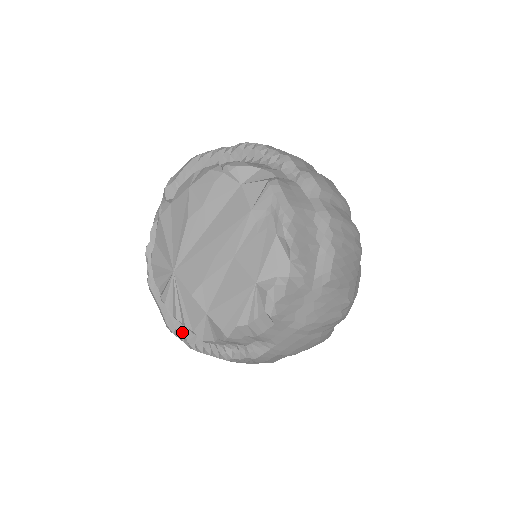
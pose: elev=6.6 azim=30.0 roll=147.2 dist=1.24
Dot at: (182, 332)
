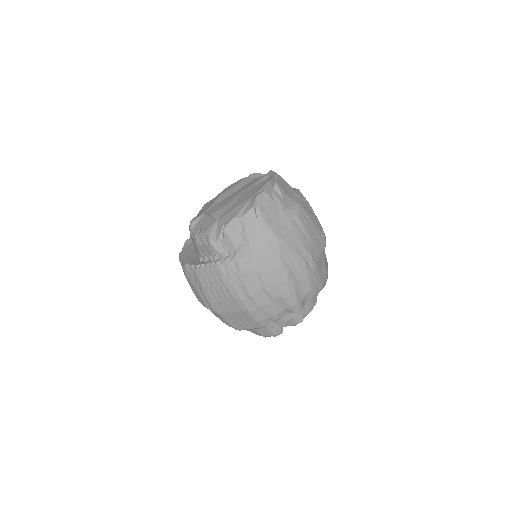
Dot at: (193, 263)
